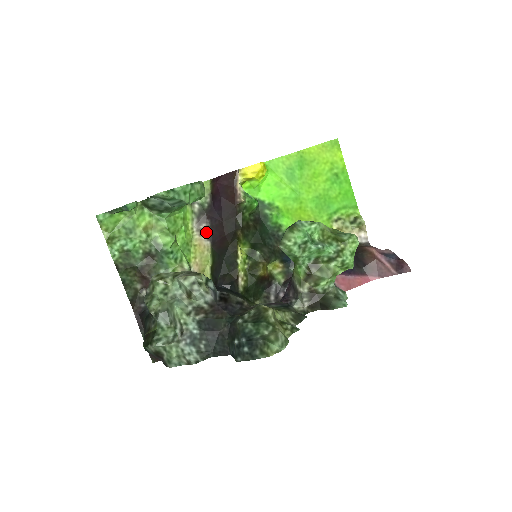
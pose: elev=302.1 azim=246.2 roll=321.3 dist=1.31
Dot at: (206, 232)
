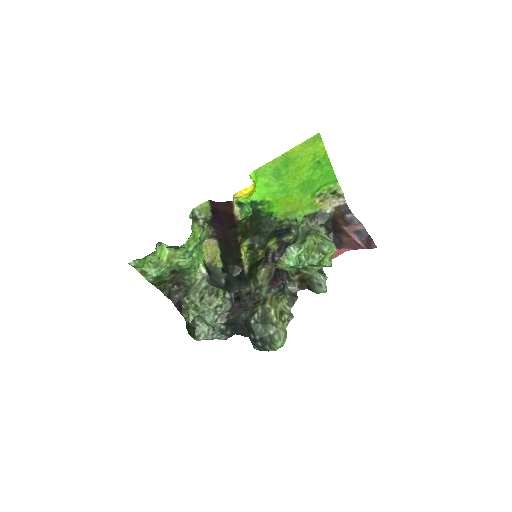
Dot at: (212, 235)
